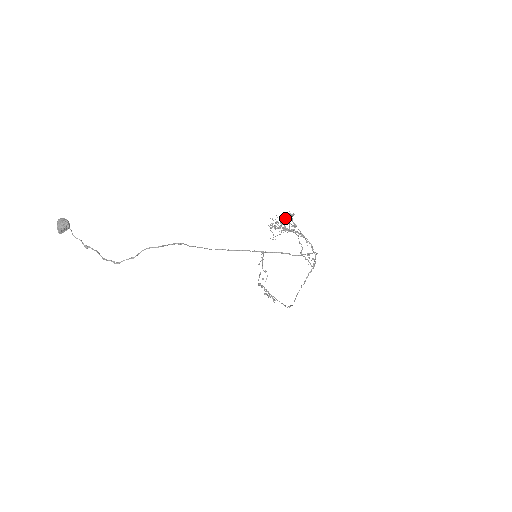
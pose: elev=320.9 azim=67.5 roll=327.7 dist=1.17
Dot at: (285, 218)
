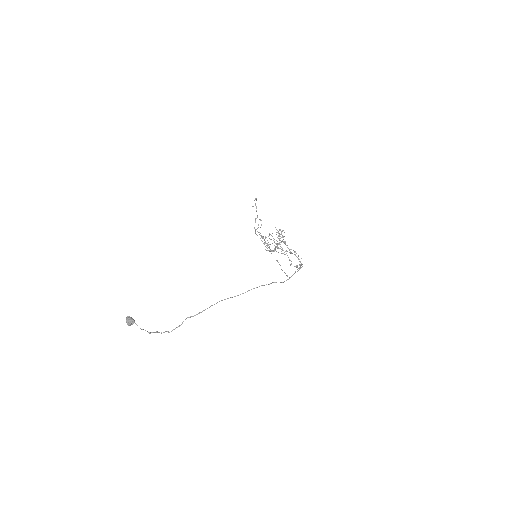
Dot at: (277, 243)
